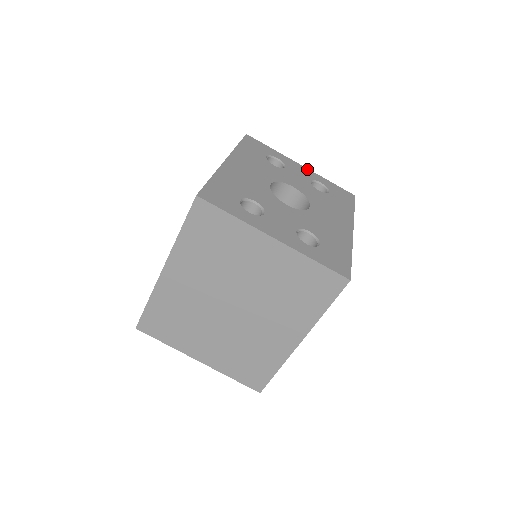
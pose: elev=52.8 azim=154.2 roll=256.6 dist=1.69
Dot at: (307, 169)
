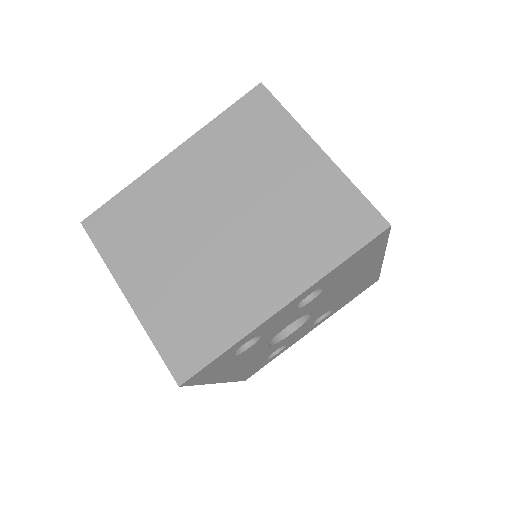
Dot at: occluded
